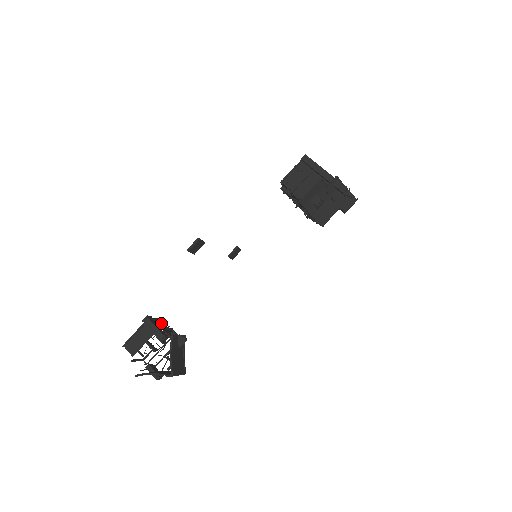
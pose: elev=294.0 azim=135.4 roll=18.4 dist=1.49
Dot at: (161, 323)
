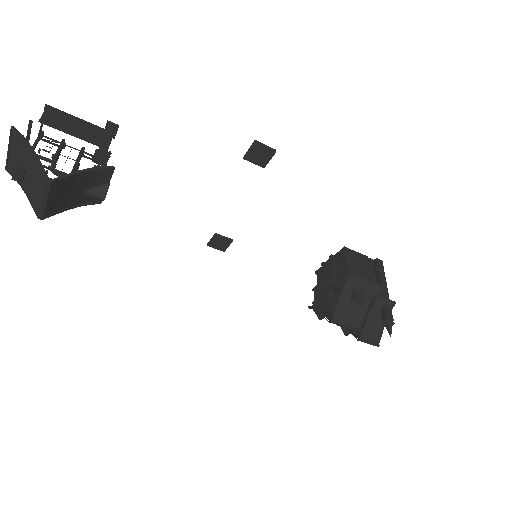
Dot at: occluded
